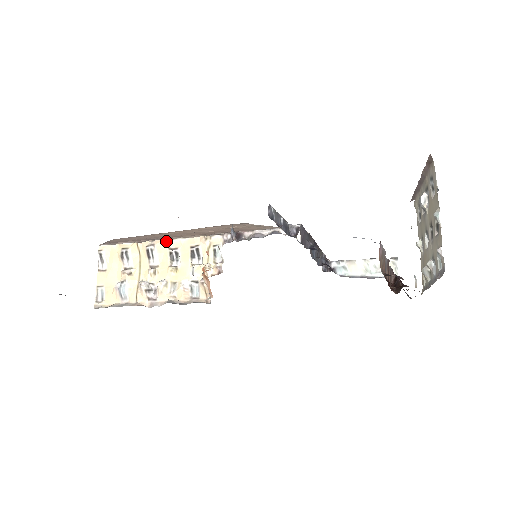
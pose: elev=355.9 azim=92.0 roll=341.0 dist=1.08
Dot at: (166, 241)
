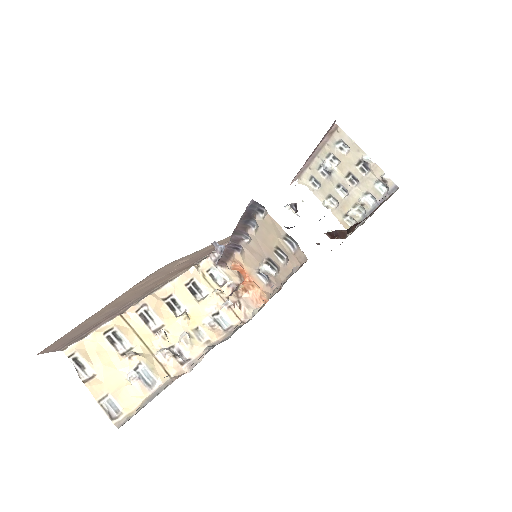
Dot at: (155, 294)
